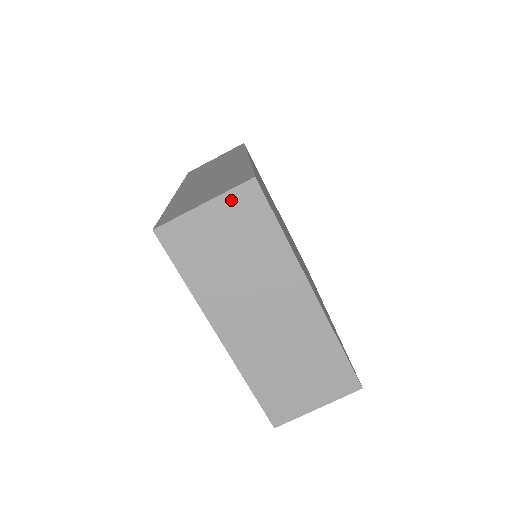
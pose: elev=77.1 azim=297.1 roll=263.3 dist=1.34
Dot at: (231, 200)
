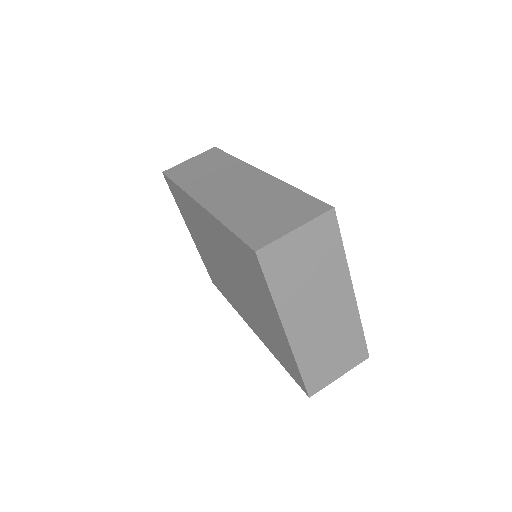
Dot at: (315, 225)
